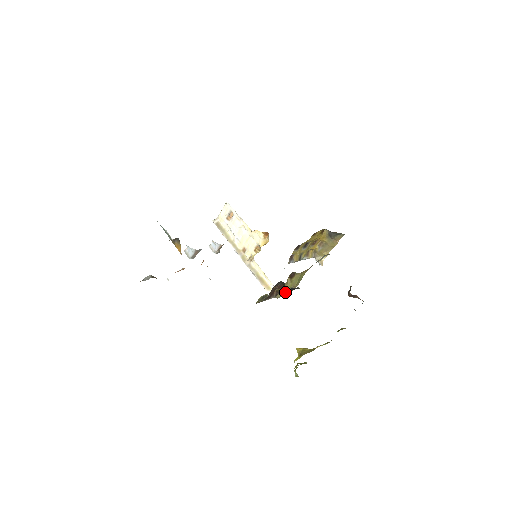
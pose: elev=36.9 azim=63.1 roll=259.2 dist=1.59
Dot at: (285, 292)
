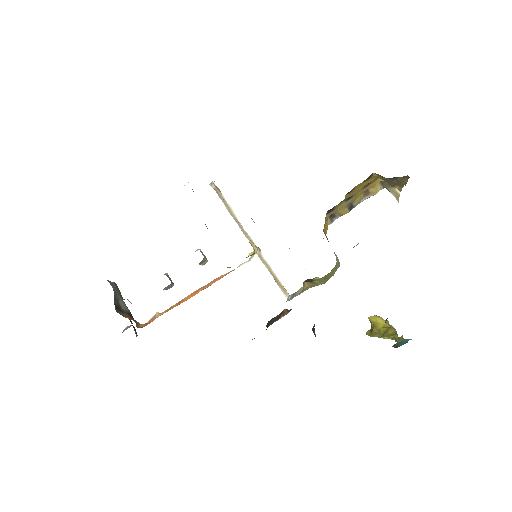
Dot at: occluded
